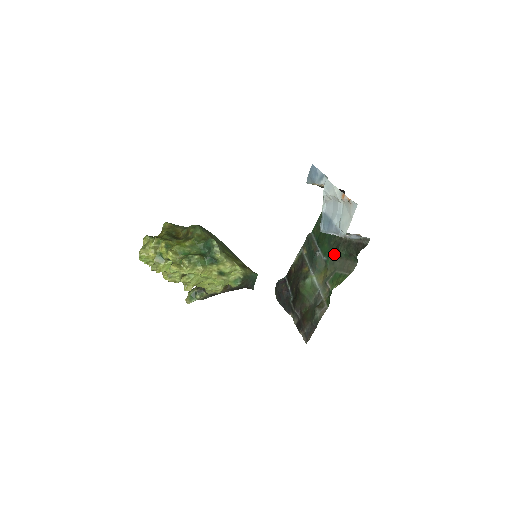
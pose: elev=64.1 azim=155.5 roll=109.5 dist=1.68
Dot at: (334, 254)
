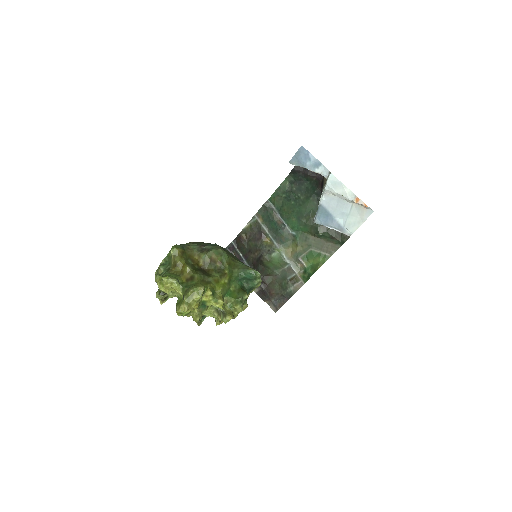
Dot at: (307, 231)
